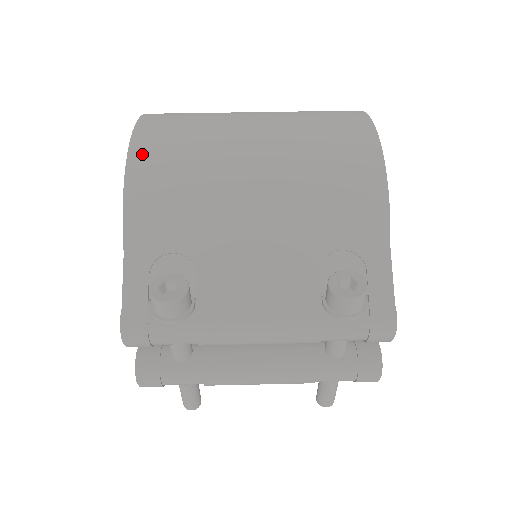
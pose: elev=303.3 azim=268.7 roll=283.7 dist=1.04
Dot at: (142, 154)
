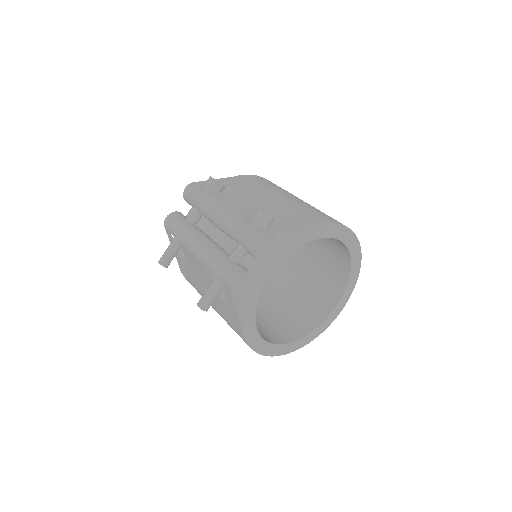
Dot at: (262, 178)
